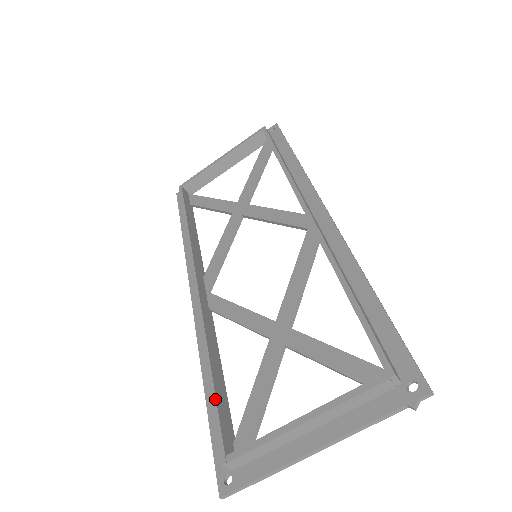
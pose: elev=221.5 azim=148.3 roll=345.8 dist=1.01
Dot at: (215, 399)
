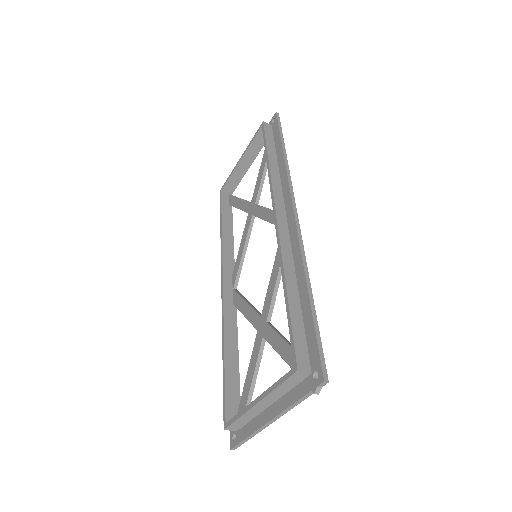
Dot at: (224, 381)
